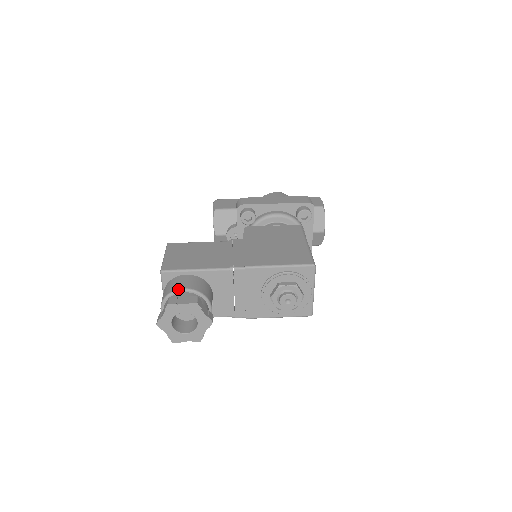
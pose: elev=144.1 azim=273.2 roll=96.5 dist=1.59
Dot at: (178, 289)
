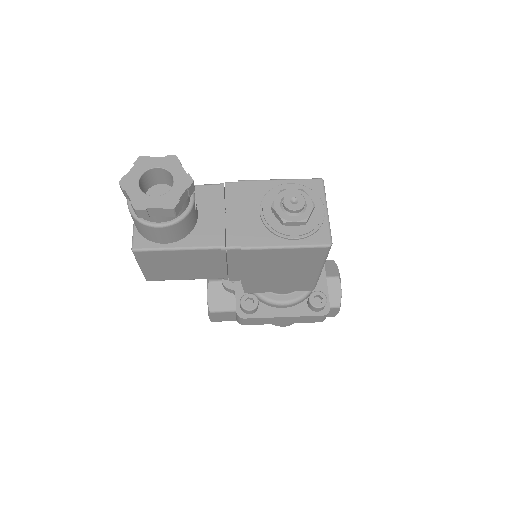
Dot at: occluded
